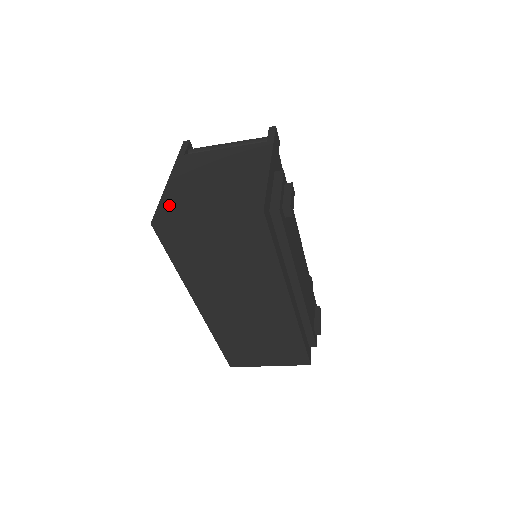
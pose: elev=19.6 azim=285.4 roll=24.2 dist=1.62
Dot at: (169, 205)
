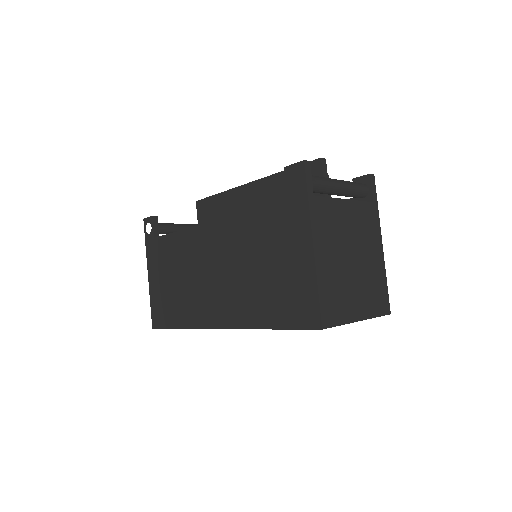
Dot at: (329, 298)
